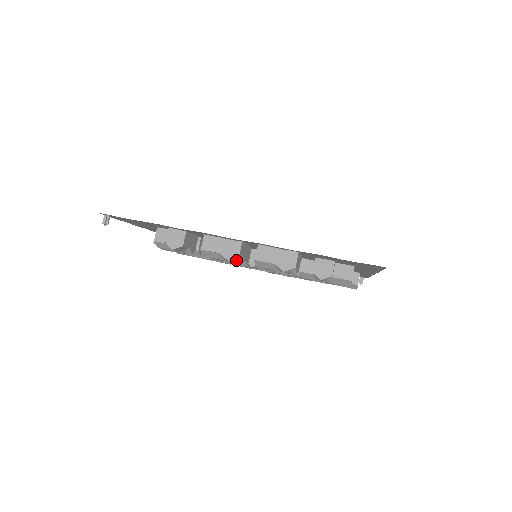
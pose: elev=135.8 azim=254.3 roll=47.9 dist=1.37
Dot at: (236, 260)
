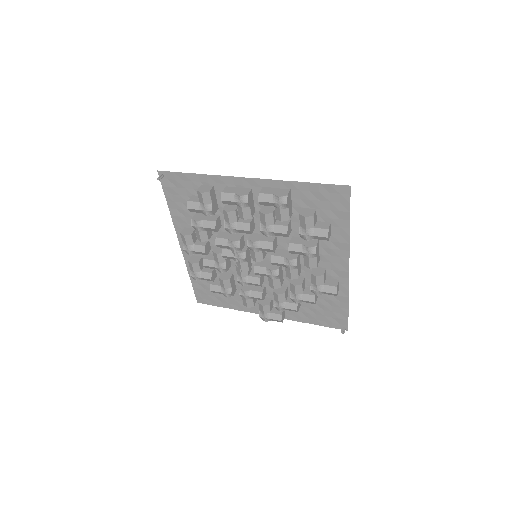
Dot at: (245, 198)
